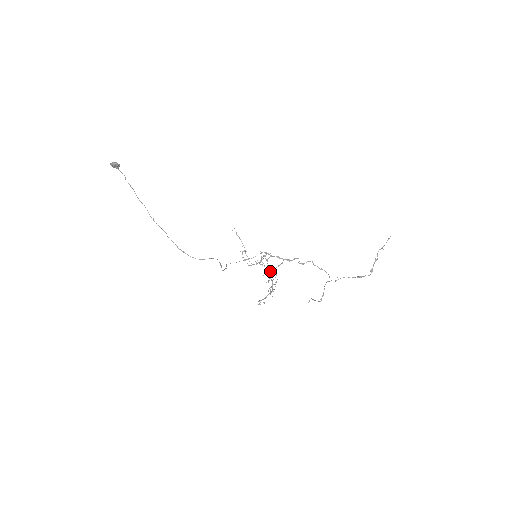
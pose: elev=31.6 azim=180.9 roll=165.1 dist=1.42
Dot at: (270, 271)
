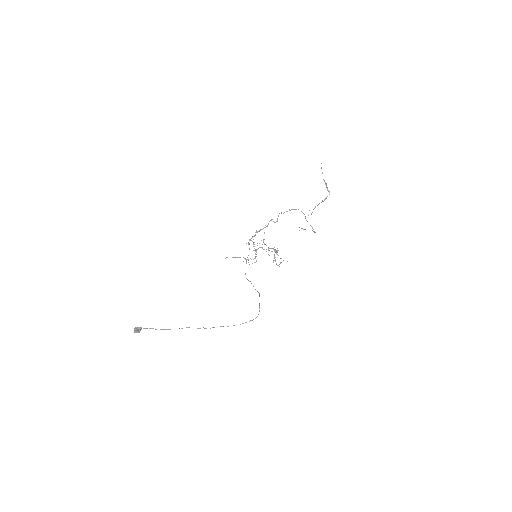
Dot at: occluded
